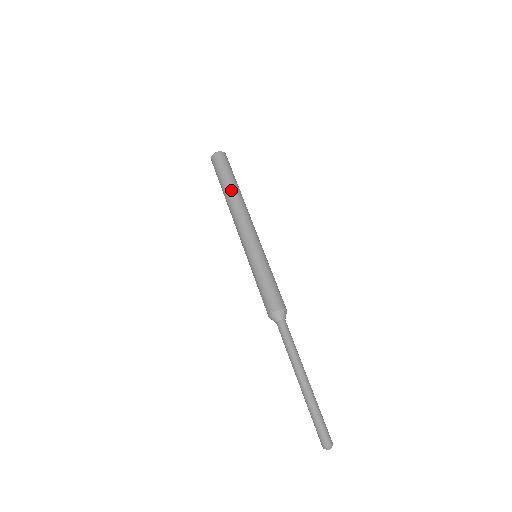
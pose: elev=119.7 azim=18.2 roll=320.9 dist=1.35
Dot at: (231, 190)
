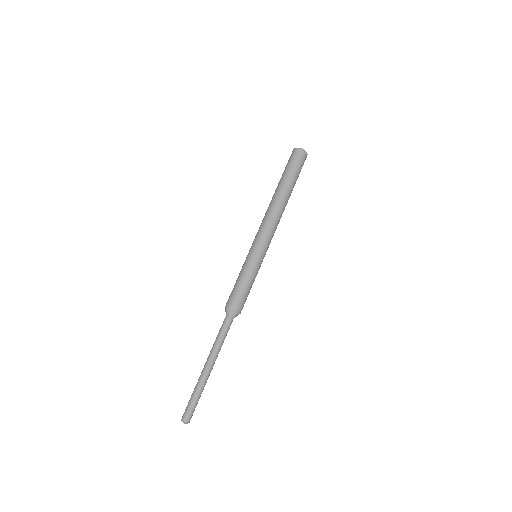
Dot at: (285, 191)
